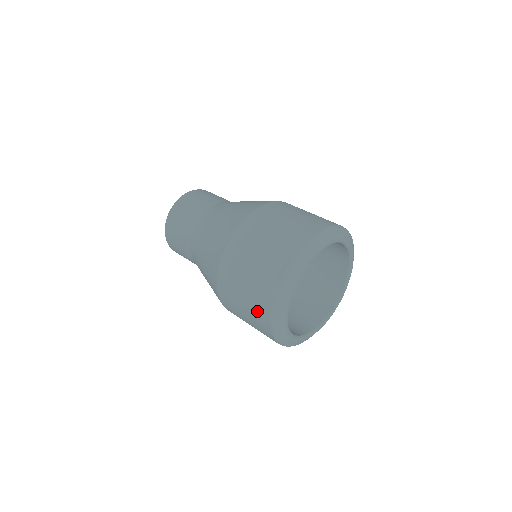
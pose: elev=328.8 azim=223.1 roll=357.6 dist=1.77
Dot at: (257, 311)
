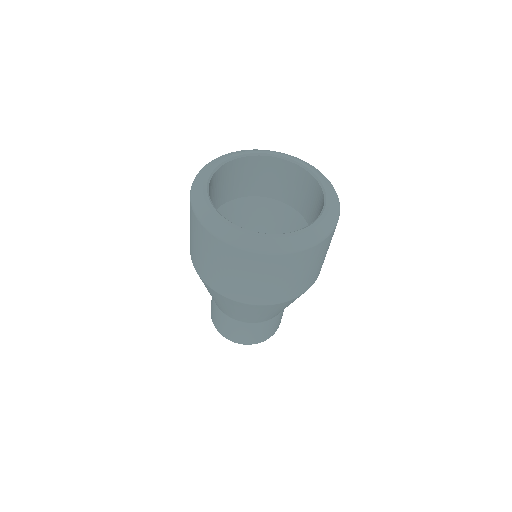
Dot at: (190, 214)
